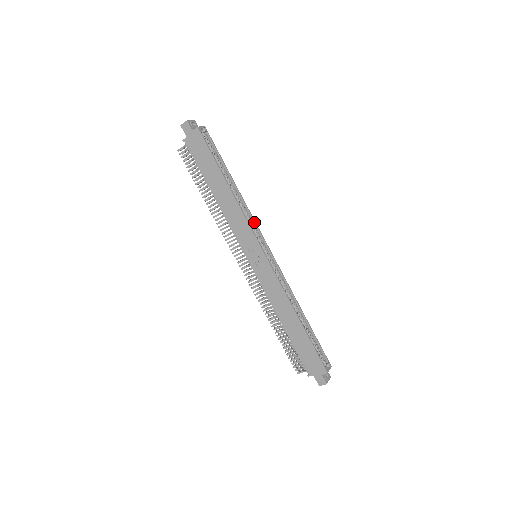
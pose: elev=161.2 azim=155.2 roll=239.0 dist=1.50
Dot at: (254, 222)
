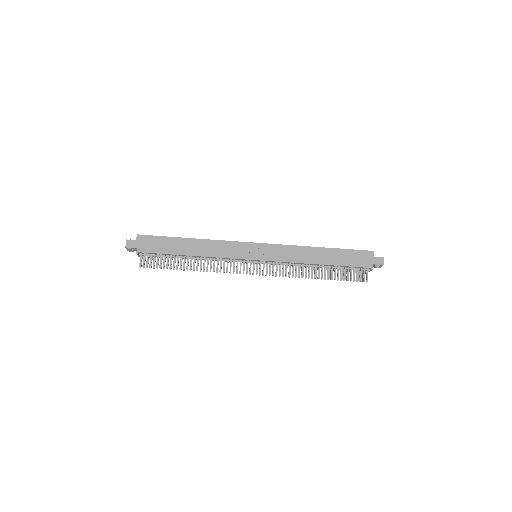
Dot at: occluded
